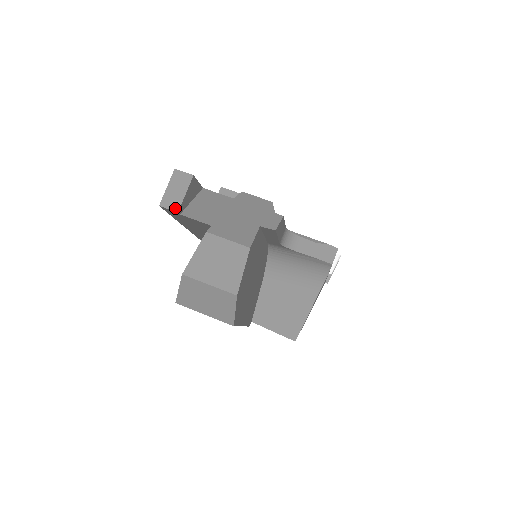
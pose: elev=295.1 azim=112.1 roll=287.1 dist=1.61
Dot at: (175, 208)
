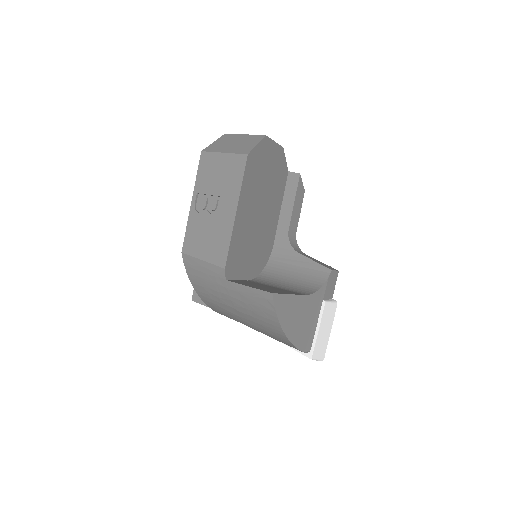
Dot at: occluded
